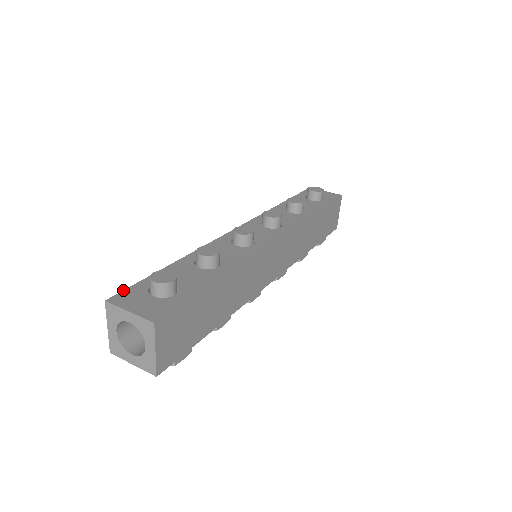
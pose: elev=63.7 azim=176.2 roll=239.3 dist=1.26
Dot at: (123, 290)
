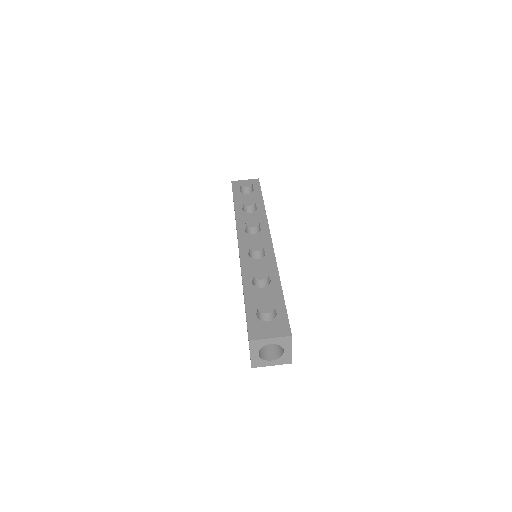
Dot at: (247, 328)
